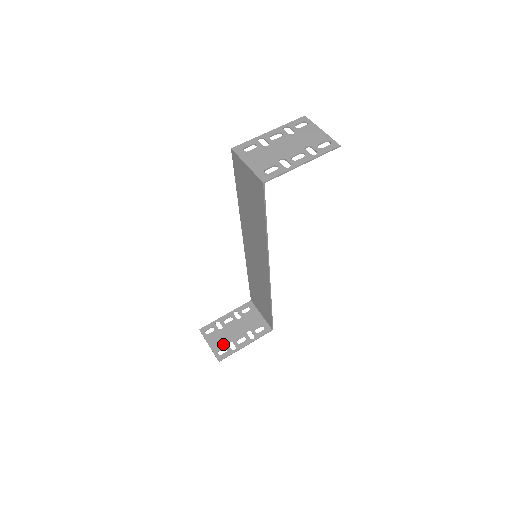
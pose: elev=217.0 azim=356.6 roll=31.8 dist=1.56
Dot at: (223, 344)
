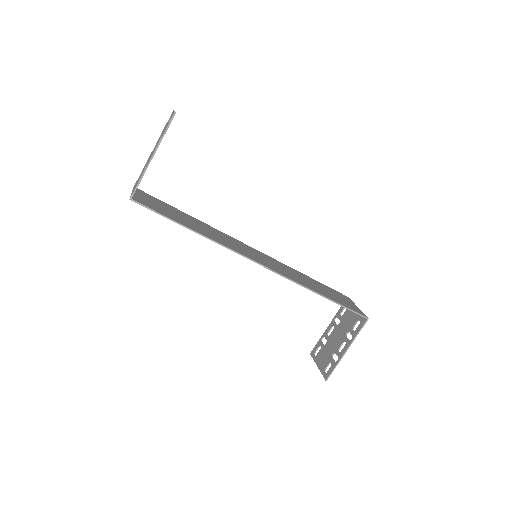
Dot at: (328, 359)
